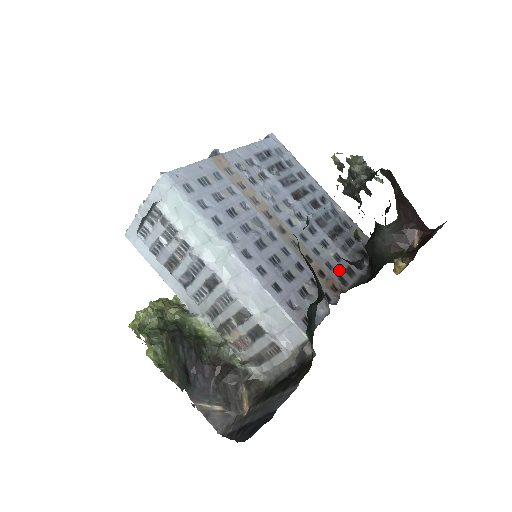
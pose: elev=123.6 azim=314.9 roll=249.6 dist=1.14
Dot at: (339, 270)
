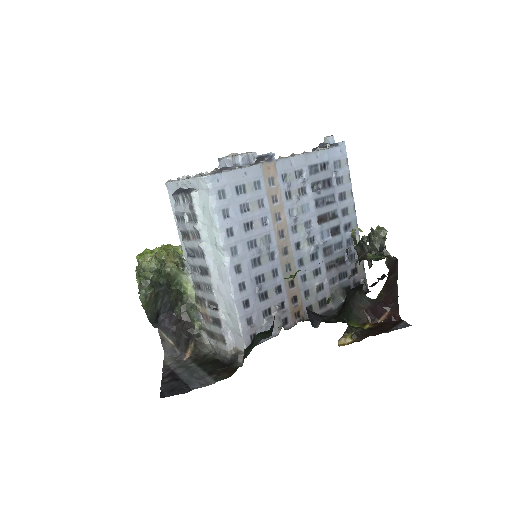
Dot at: (313, 299)
